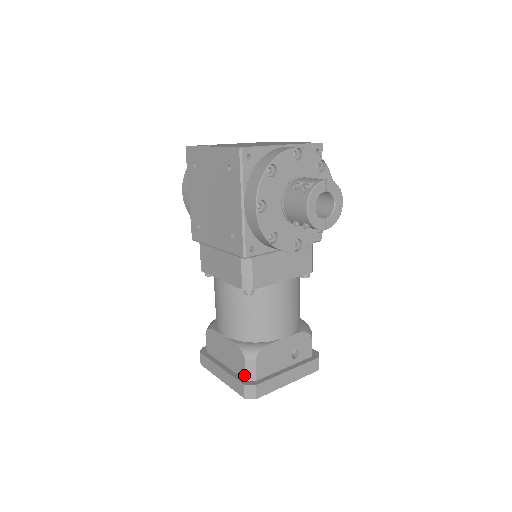
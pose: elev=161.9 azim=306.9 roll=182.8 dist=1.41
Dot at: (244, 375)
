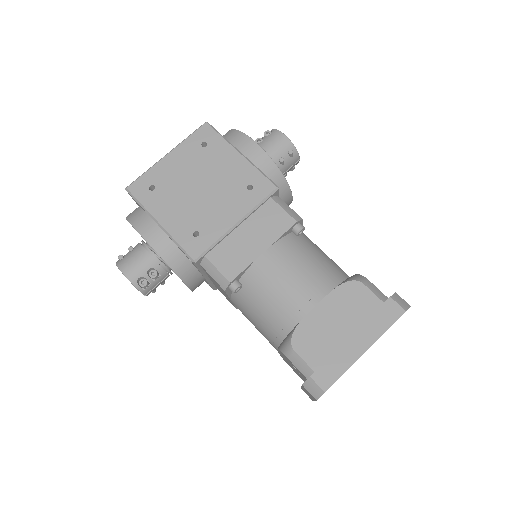
Dot at: (377, 300)
